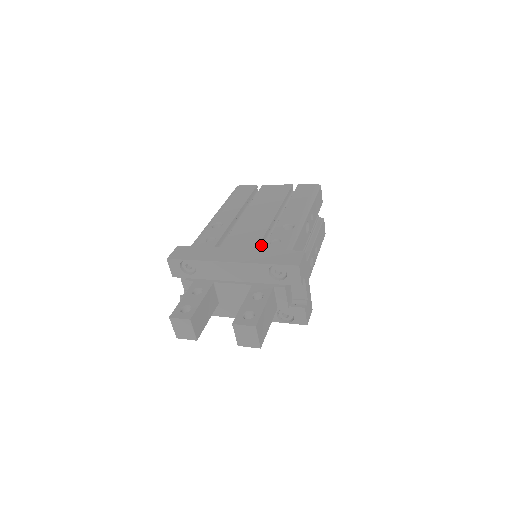
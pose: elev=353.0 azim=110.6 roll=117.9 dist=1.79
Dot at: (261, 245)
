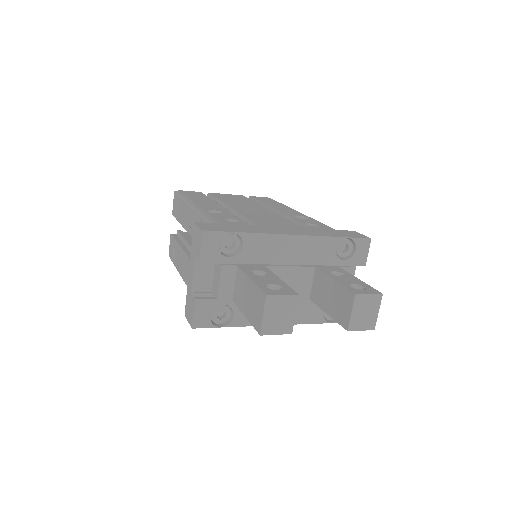
Dot at: occluded
